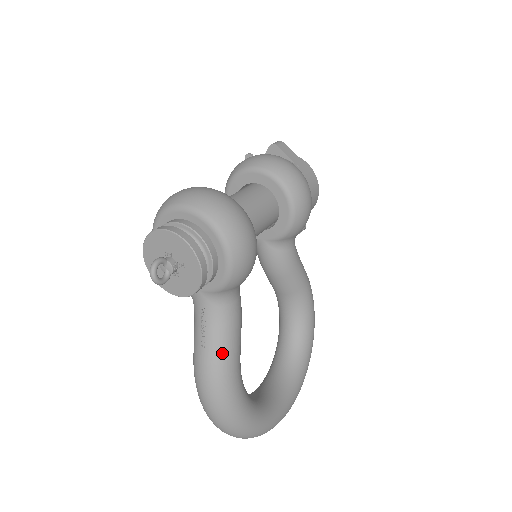
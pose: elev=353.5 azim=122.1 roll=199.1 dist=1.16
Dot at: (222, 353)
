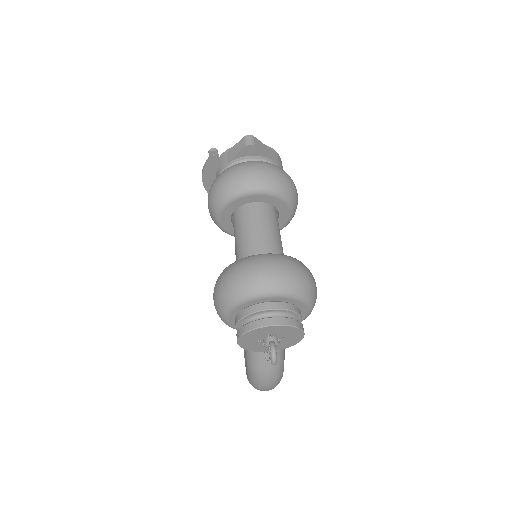
Dot at: (281, 358)
